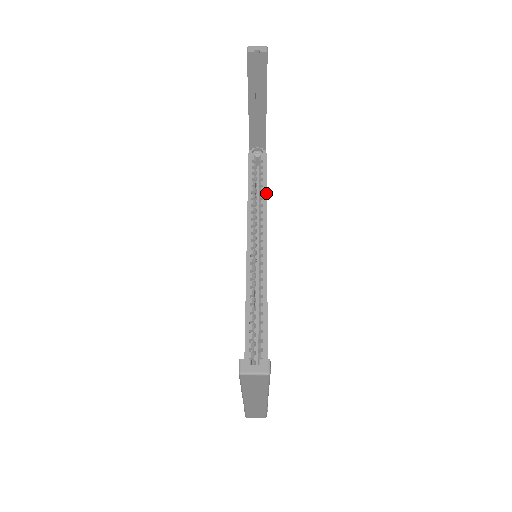
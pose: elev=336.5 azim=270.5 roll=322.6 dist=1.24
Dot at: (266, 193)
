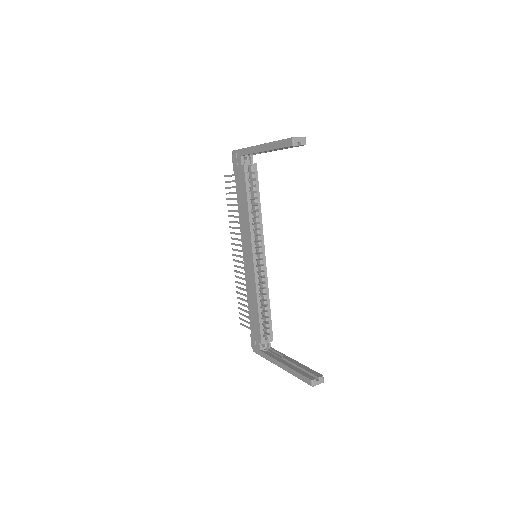
Dot at: (260, 205)
